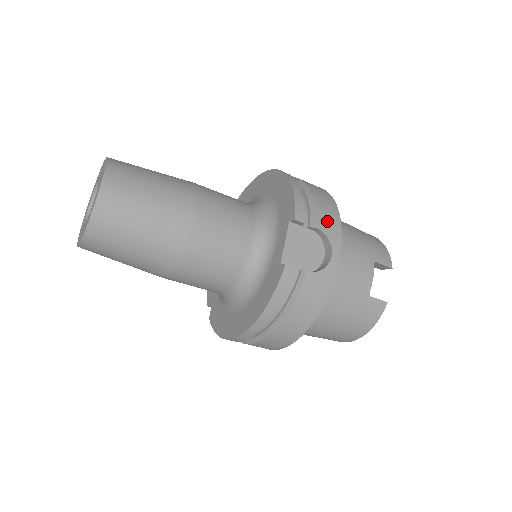
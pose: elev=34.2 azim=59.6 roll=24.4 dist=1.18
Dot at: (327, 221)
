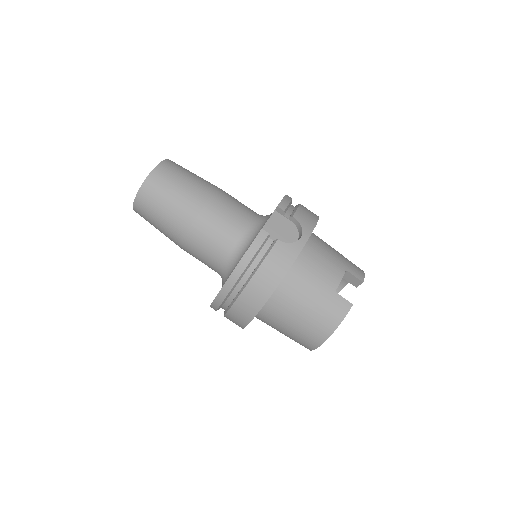
Dot at: (304, 218)
